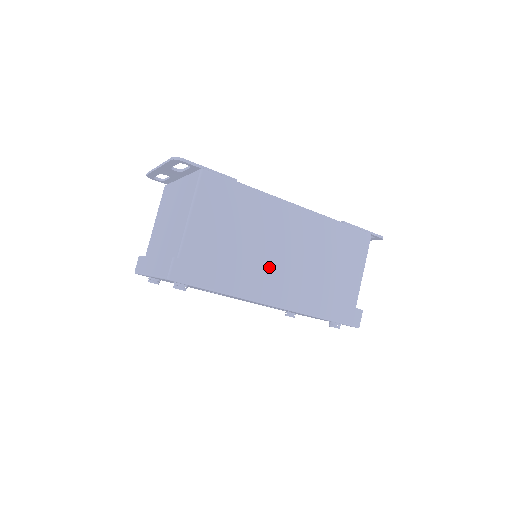
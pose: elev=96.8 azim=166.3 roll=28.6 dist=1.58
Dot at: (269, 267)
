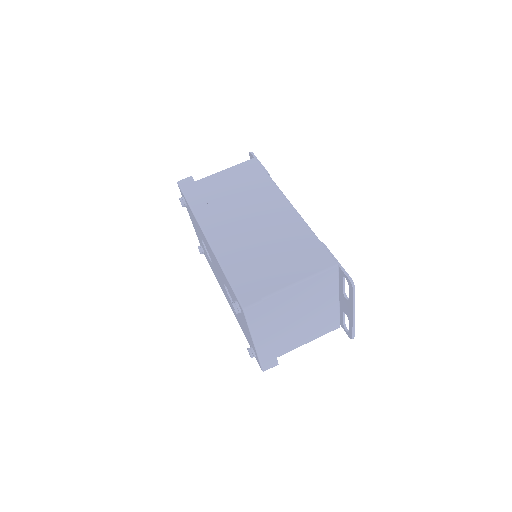
Dot at: (232, 220)
